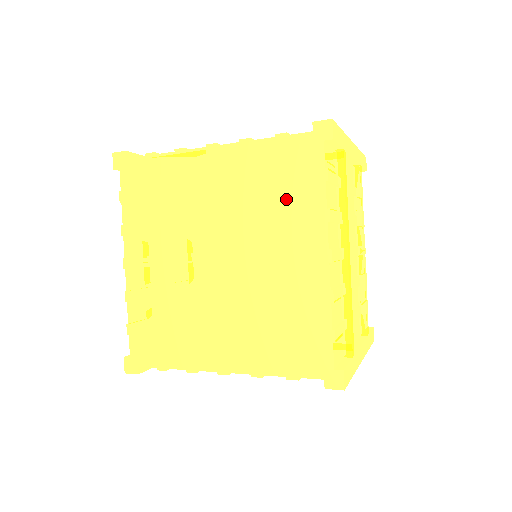
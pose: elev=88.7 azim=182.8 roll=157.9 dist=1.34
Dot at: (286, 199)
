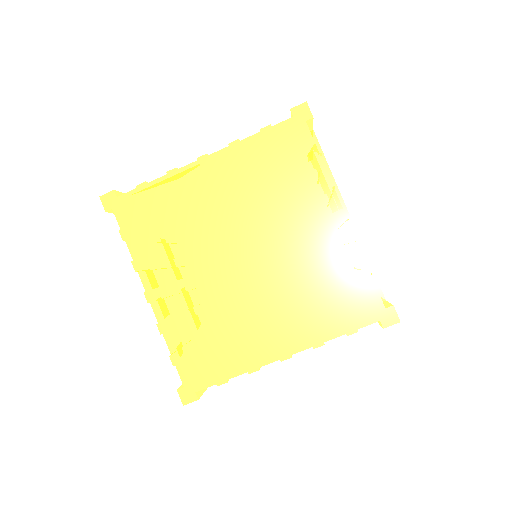
Dot at: (290, 180)
